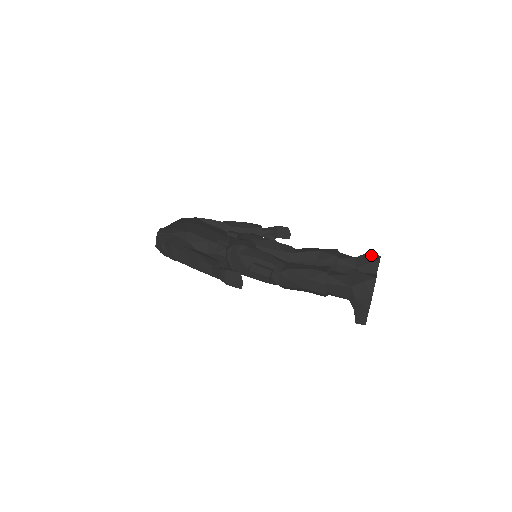
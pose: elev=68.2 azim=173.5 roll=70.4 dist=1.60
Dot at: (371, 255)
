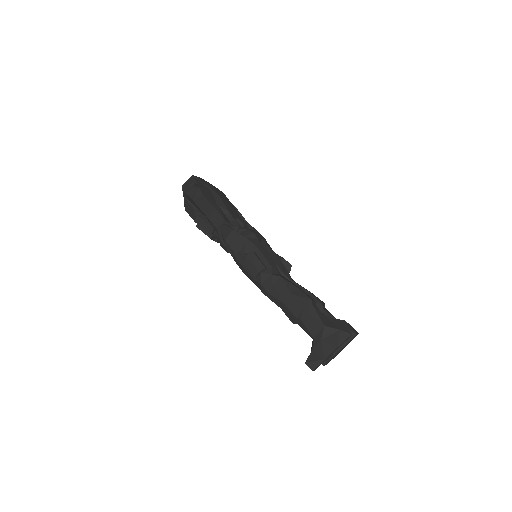
Dot at: occluded
